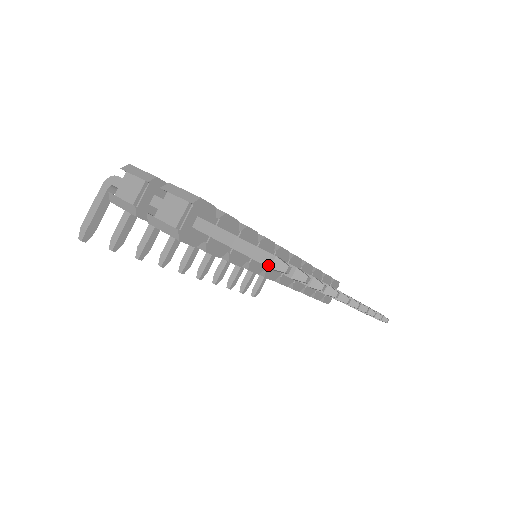
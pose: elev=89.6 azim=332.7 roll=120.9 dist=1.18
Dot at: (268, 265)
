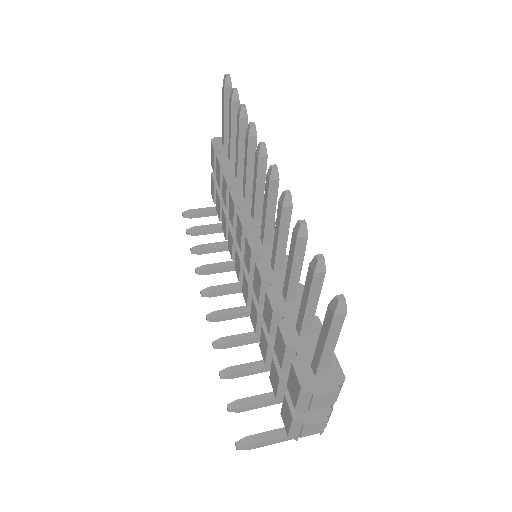
Dot at: occluded
